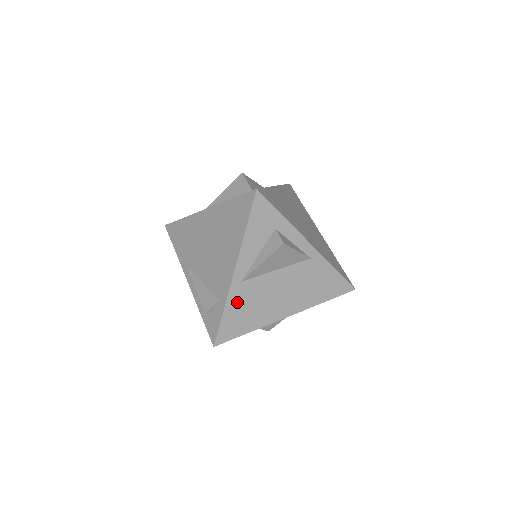
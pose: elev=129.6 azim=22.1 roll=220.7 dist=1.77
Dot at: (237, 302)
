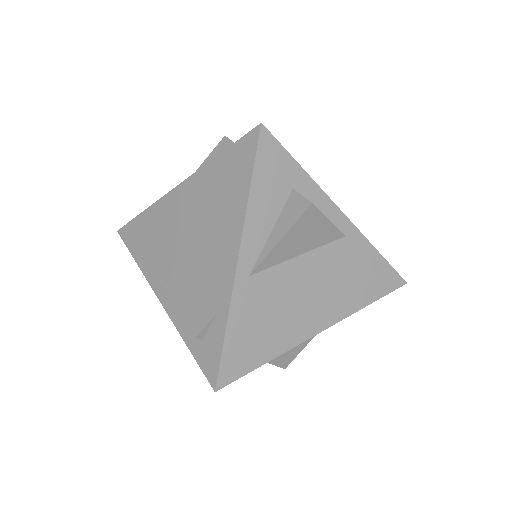
Dot at: (246, 311)
